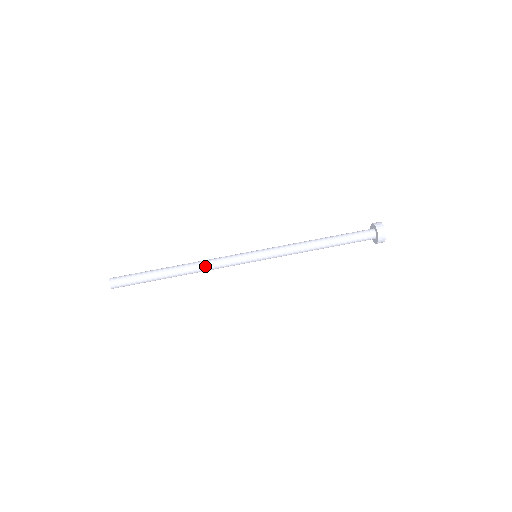
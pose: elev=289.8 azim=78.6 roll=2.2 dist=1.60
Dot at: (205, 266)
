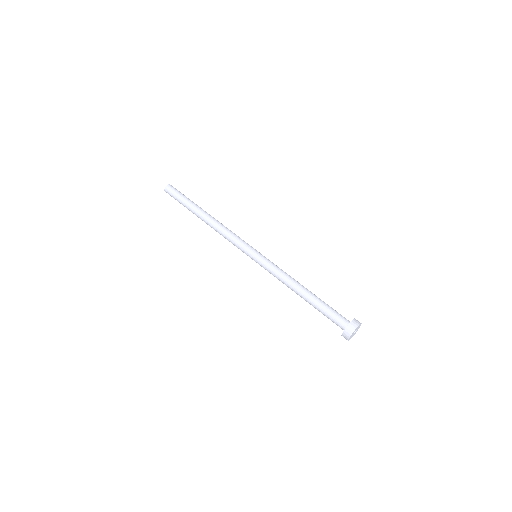
Dot at: (221, 229)
